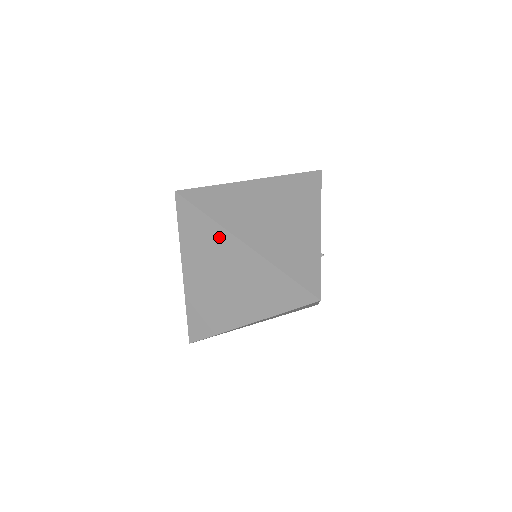
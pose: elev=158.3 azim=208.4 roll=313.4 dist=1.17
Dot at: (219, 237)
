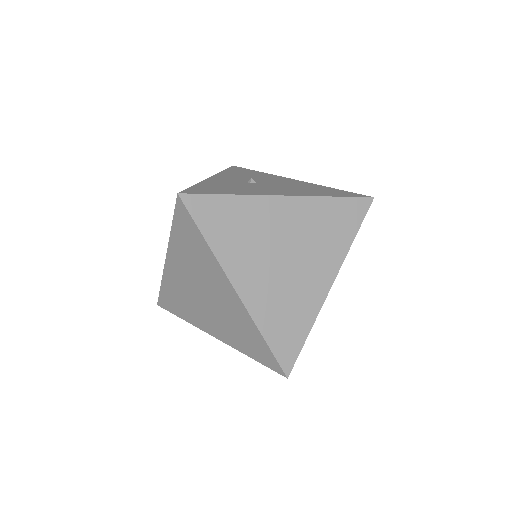
Dot at: (171, 282)
